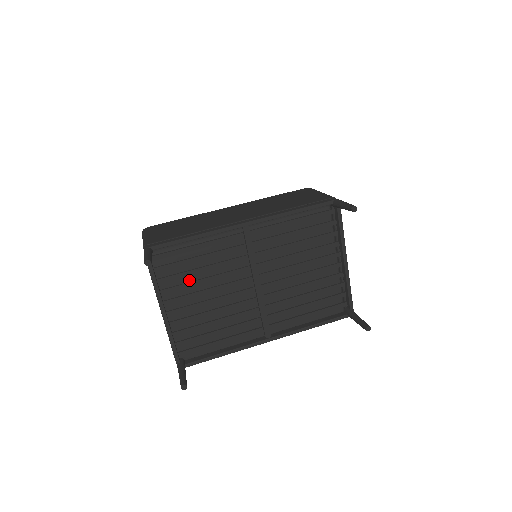
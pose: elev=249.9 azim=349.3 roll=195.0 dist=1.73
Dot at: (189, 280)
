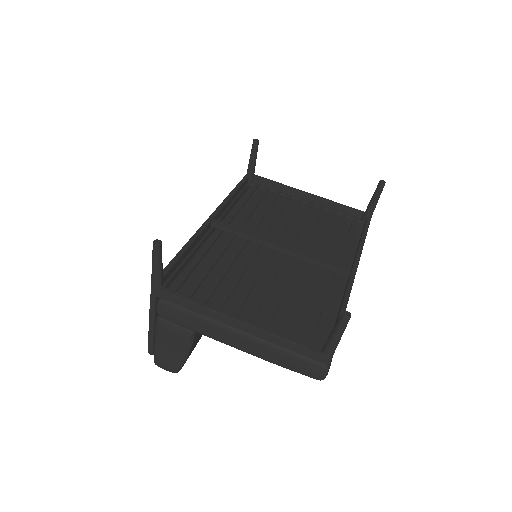
Dot at: (225, 287)
